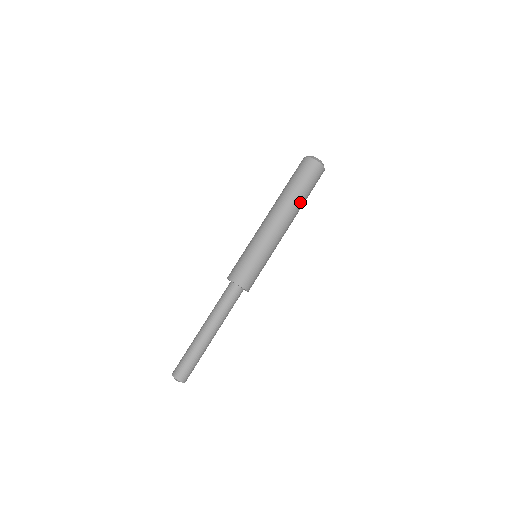
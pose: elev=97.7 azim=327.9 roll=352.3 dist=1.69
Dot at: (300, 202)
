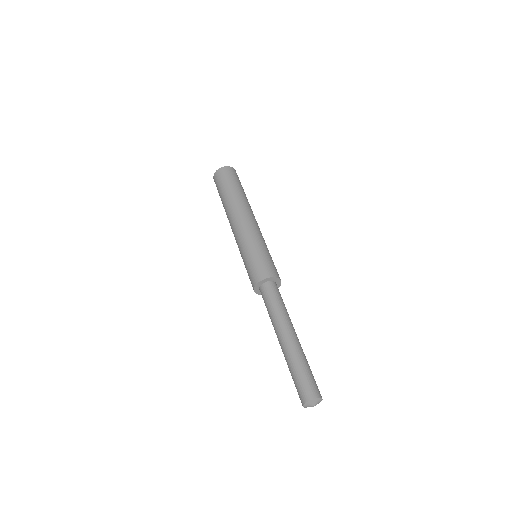
Dot at: (239, 195)
